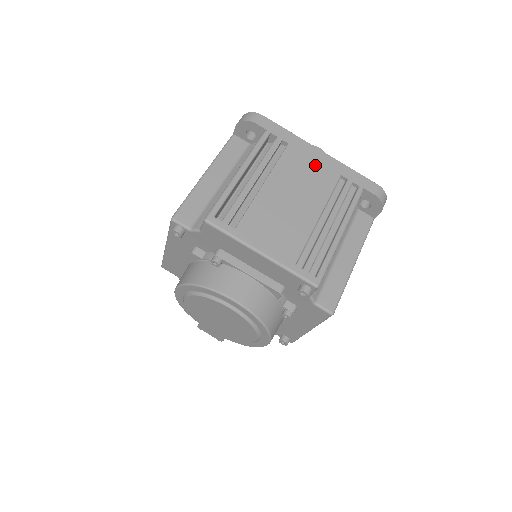
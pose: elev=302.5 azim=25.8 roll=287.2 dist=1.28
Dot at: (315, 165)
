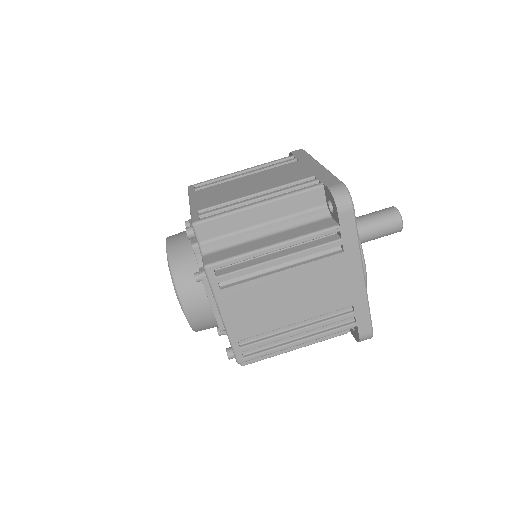
Dot at: (343, 284)
